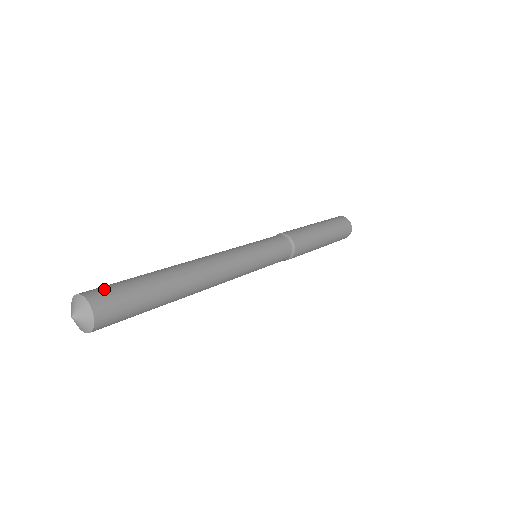
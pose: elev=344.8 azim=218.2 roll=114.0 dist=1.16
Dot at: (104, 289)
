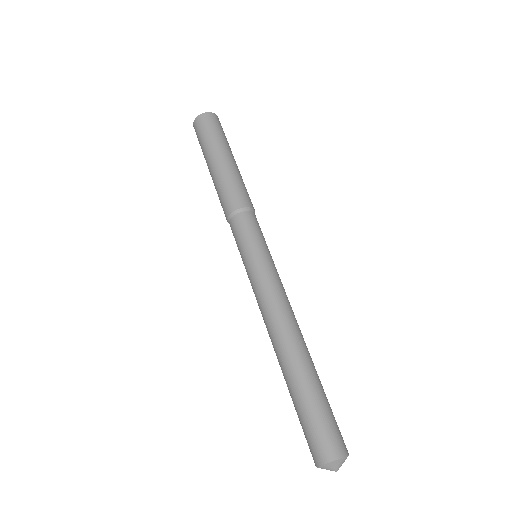
Dot at: (325, 439)
